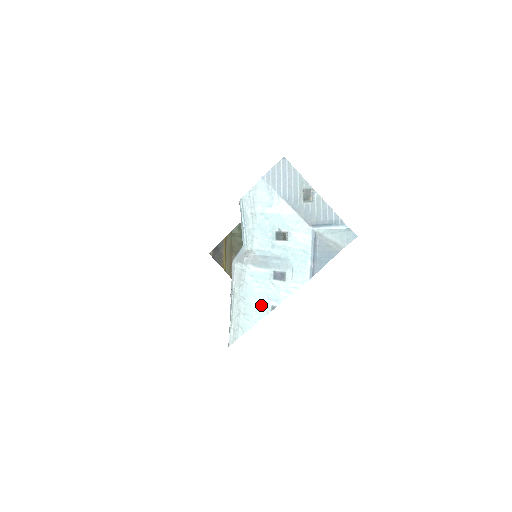
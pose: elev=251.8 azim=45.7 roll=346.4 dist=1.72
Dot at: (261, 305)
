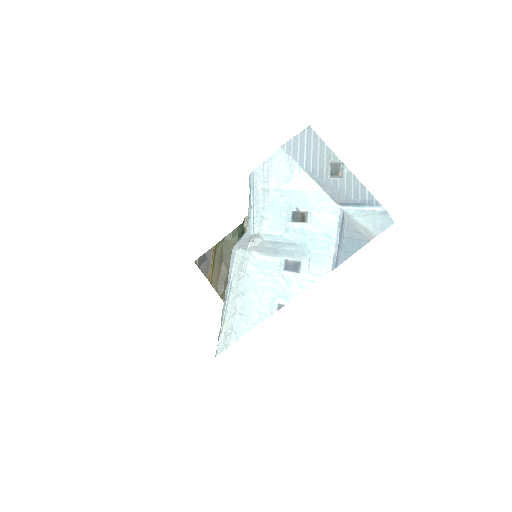
Dot at: (264, 303)
